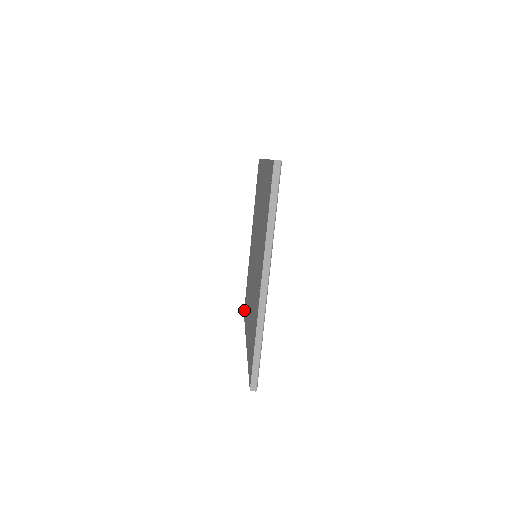
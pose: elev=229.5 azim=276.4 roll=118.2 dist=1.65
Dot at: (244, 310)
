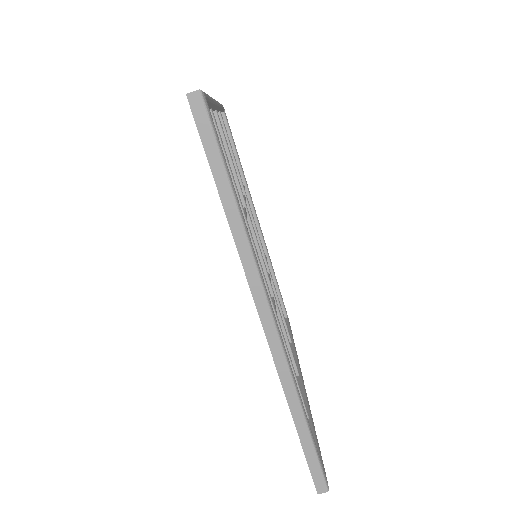
Dot at: occluded
